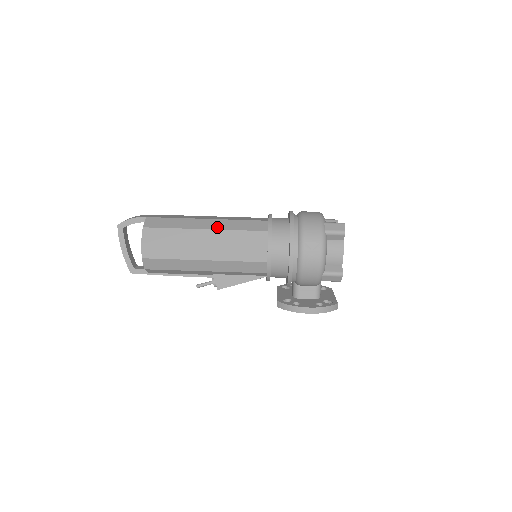
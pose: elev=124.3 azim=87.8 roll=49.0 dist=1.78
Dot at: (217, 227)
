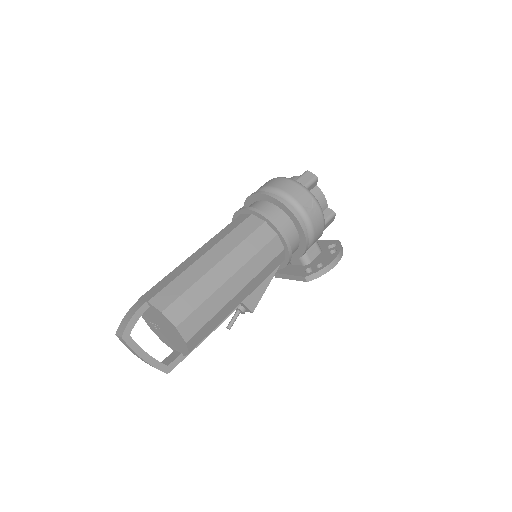
Dot at: (224, 253)
